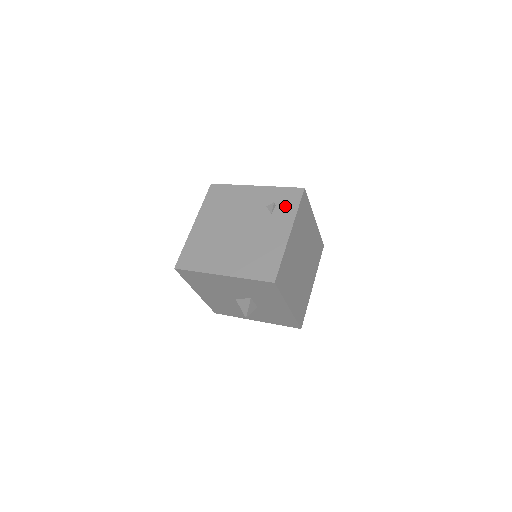
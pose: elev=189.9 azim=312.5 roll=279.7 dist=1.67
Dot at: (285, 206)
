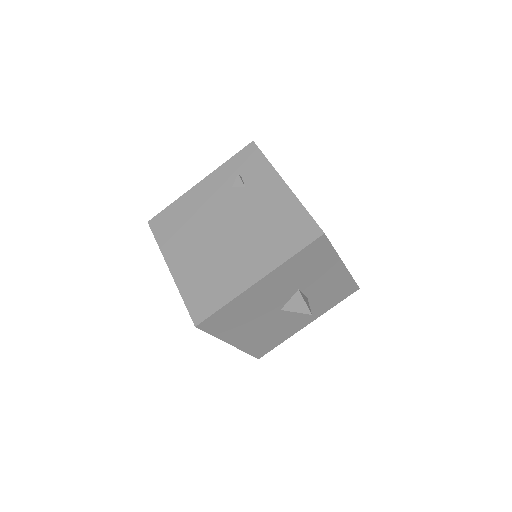
Dot at: (252, 169)
